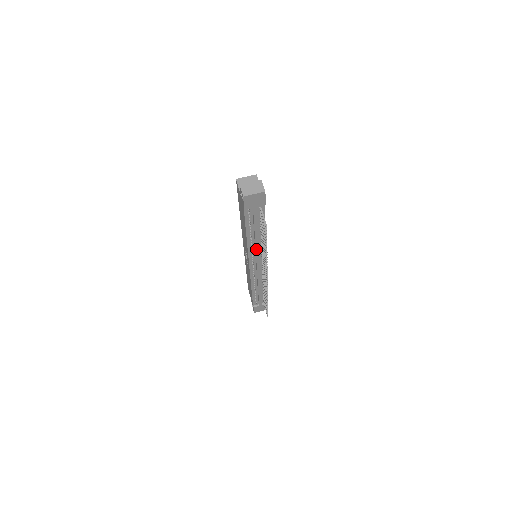
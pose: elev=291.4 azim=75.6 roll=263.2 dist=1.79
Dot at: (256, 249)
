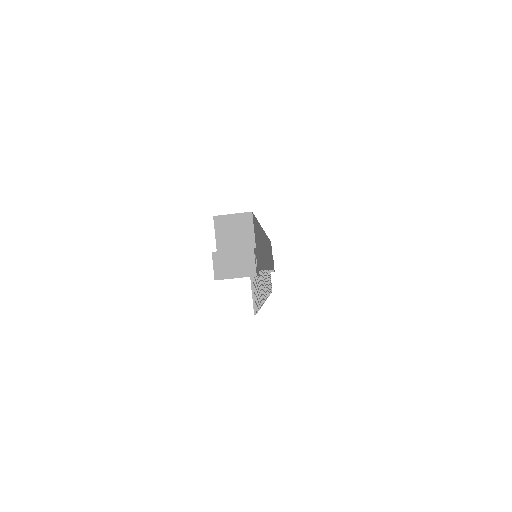
Dot at: occluded
